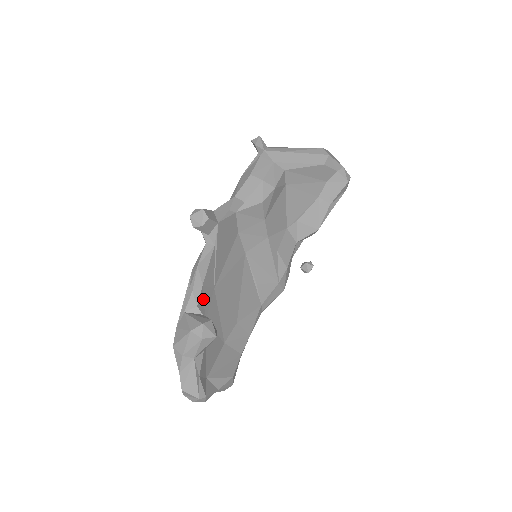
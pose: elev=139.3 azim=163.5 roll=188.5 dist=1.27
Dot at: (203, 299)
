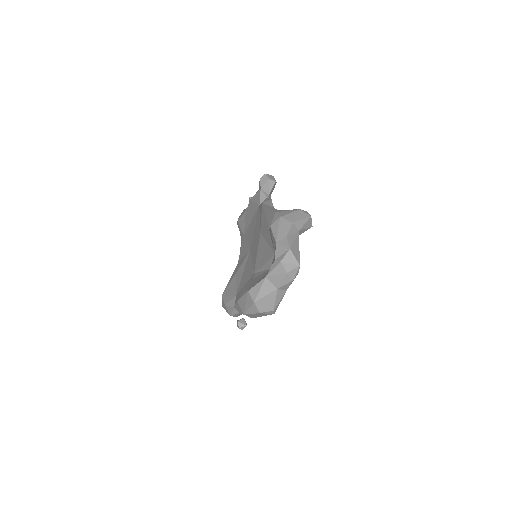
Dot at: occluded
